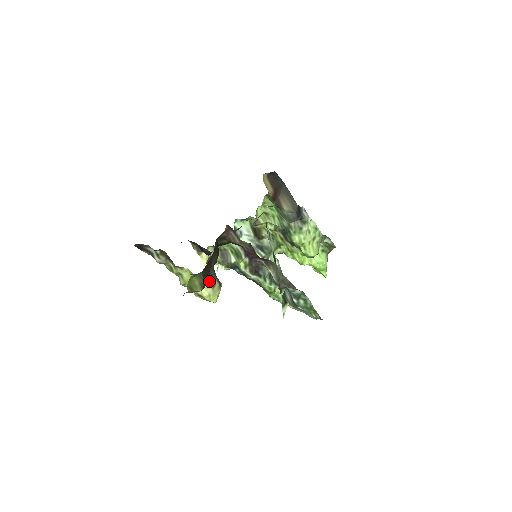
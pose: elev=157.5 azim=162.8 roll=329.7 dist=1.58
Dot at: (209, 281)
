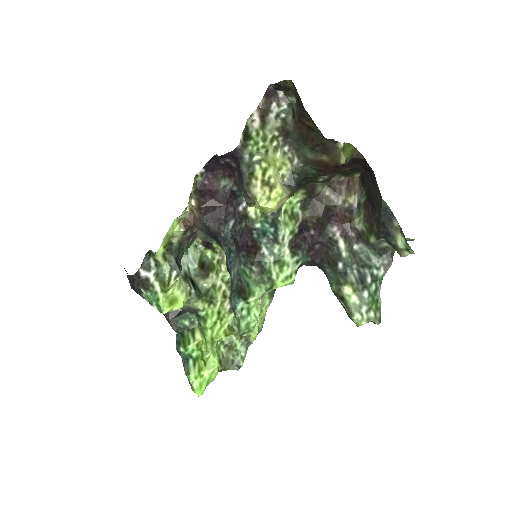
Dot at: (291, 187)
